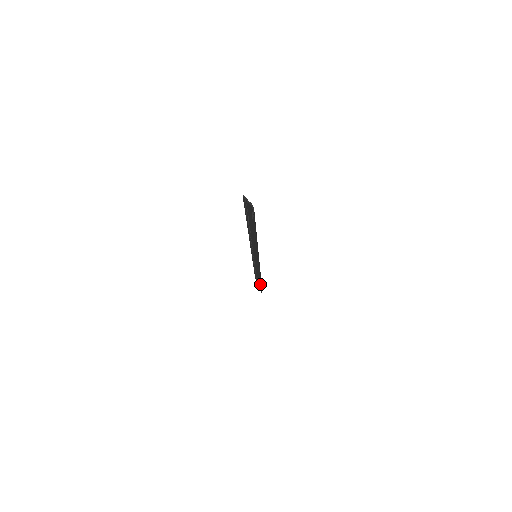
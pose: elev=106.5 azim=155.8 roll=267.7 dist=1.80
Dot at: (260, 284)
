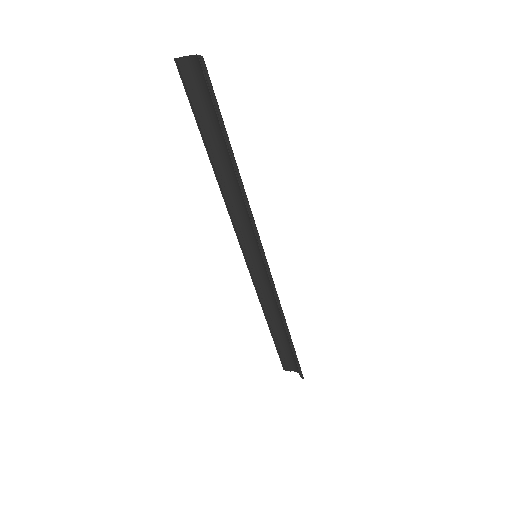
Dot at: (292, 343)
